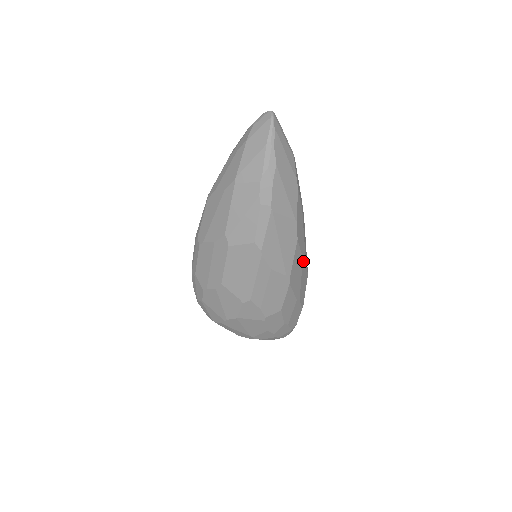
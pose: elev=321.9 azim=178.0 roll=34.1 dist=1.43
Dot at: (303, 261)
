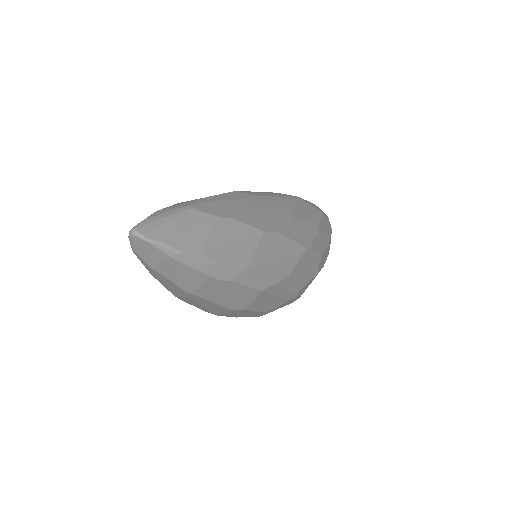
Dot at: (294, 216)
